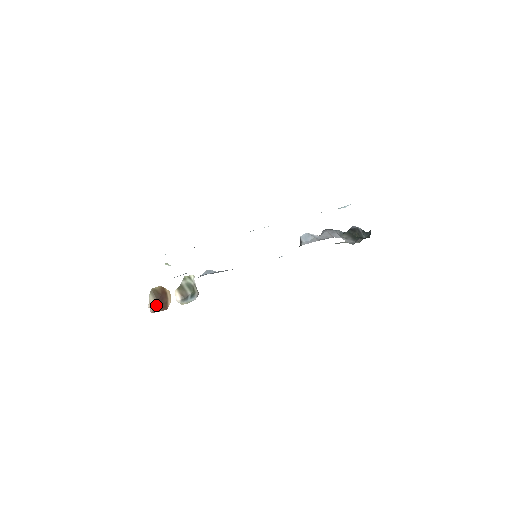
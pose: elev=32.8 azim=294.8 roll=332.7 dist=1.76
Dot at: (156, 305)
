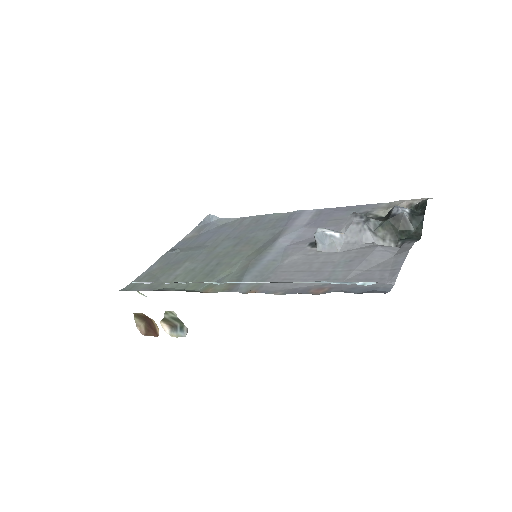
Dot at: (145, 327)
